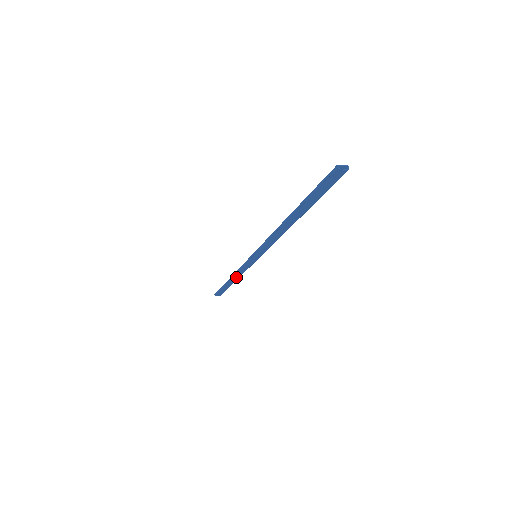
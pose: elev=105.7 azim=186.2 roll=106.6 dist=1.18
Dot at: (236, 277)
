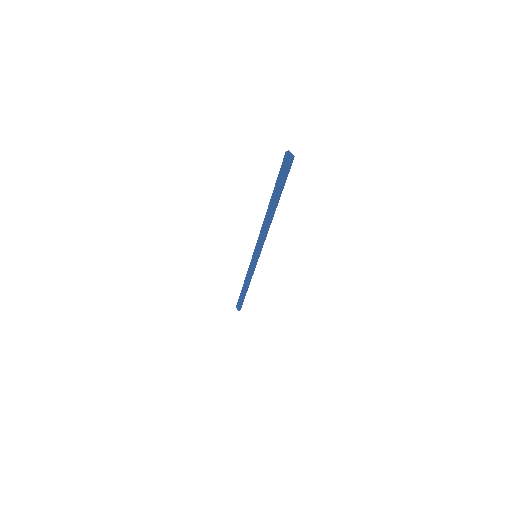
Dot at: (246, 283)
